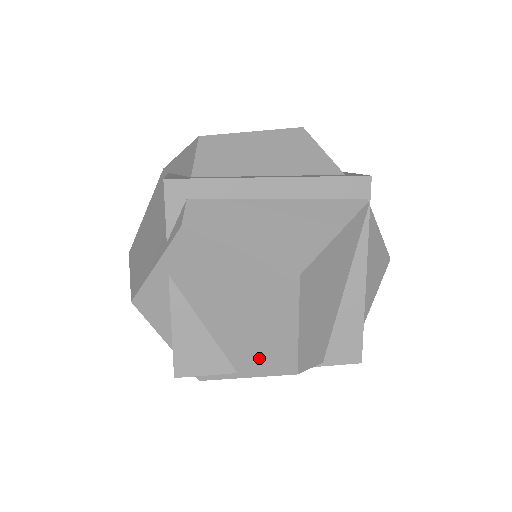
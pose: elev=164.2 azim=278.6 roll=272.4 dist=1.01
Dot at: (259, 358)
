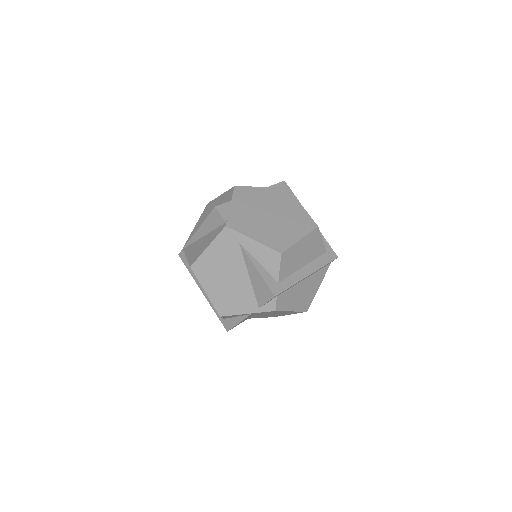
Dot at: occluded
